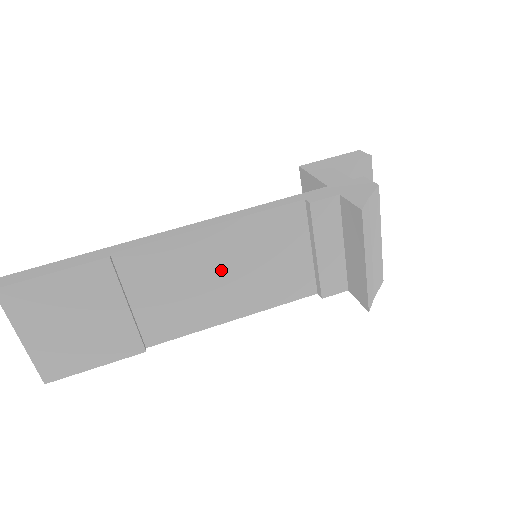
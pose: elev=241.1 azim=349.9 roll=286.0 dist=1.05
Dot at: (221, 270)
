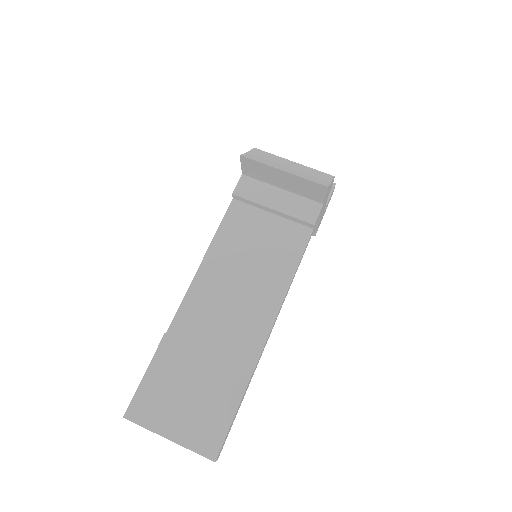
Dot at: (237, 278)
